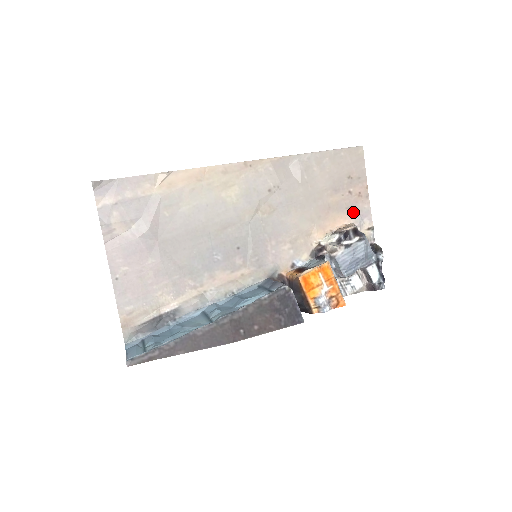
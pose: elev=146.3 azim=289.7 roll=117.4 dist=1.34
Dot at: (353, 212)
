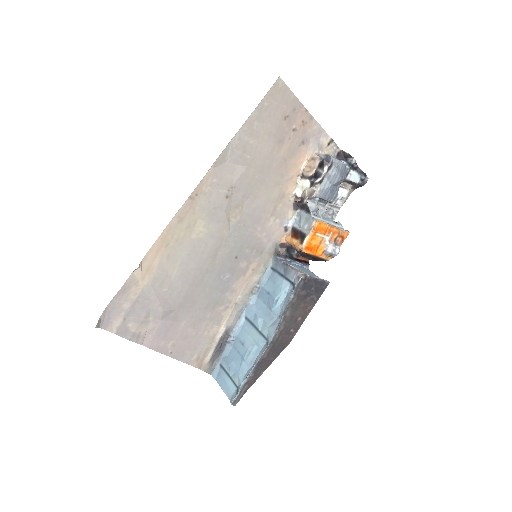
Dot at: (307, 143)
